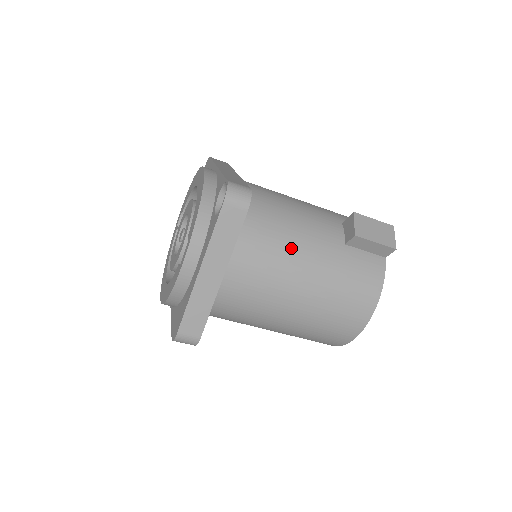
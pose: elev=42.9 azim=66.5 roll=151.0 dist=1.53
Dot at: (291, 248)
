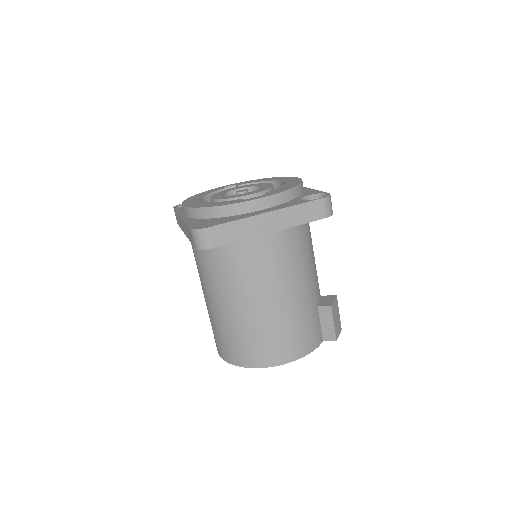
Dot at: (302, 269)
